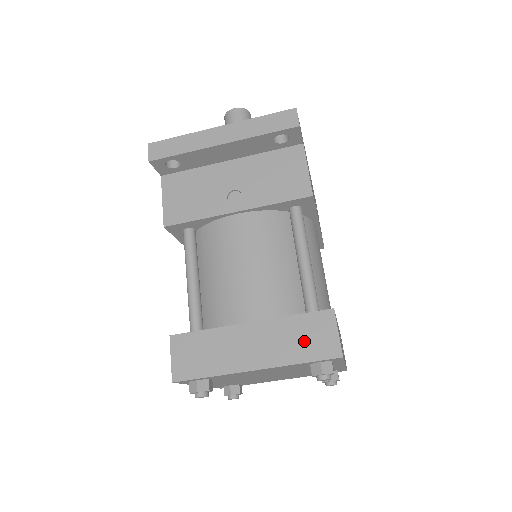
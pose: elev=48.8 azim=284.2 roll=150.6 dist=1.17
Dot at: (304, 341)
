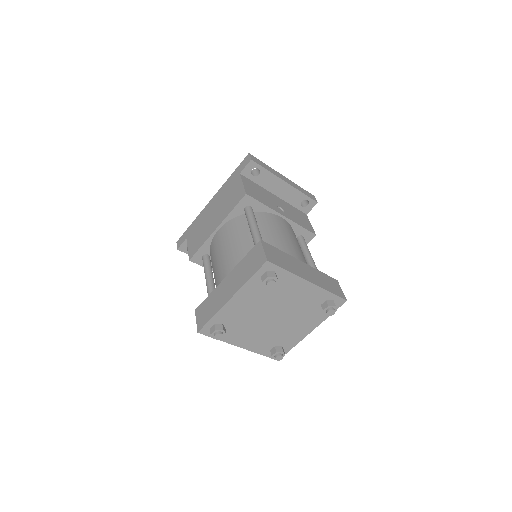
Dot at: (329, 284)
